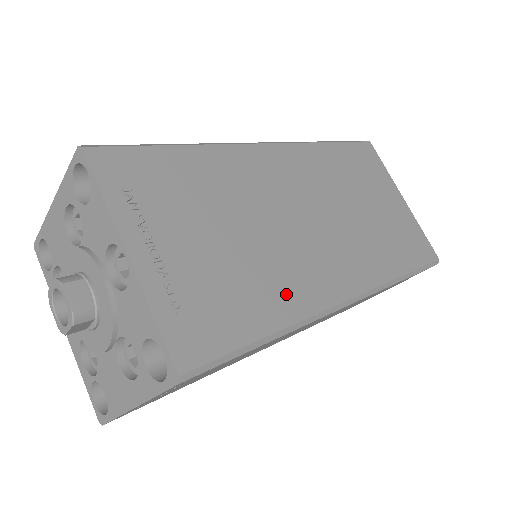
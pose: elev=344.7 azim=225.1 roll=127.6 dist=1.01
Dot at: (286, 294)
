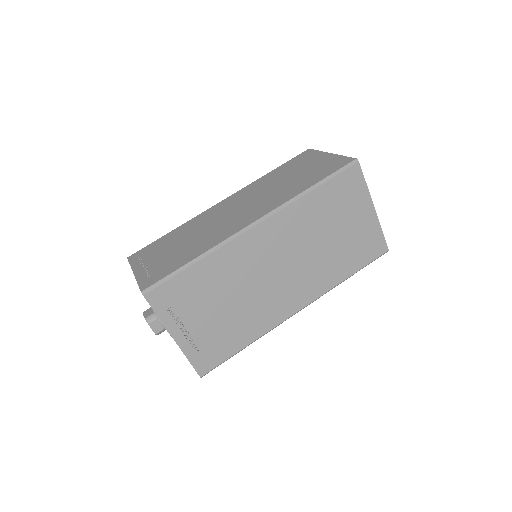
Dot at: (256, 325)
